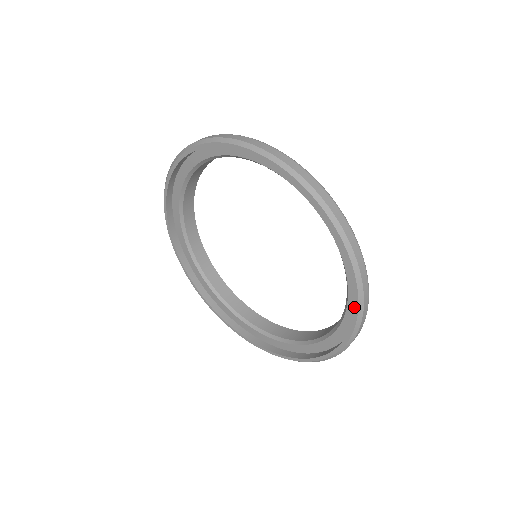
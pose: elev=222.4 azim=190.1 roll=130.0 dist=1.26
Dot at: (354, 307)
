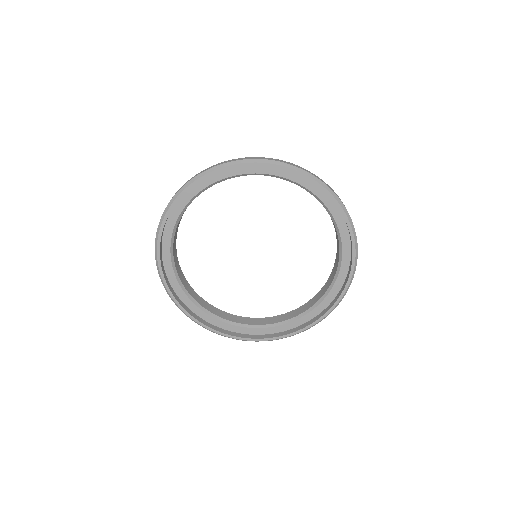
Dot at: (342, 214)
